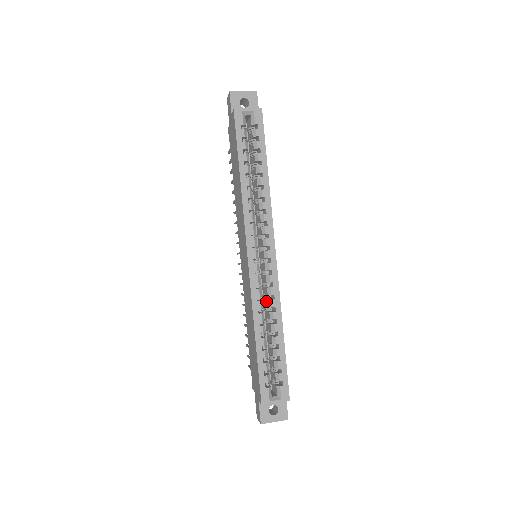
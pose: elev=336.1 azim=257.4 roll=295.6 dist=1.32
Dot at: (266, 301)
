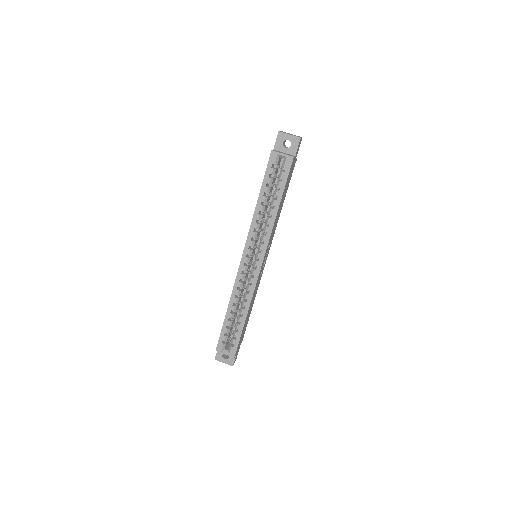
Dot at: (246, 291)
